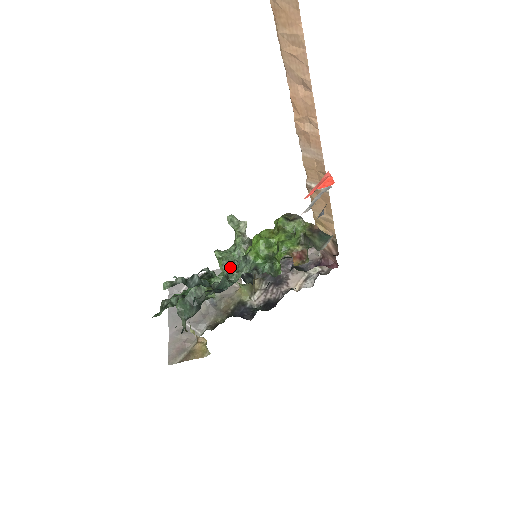
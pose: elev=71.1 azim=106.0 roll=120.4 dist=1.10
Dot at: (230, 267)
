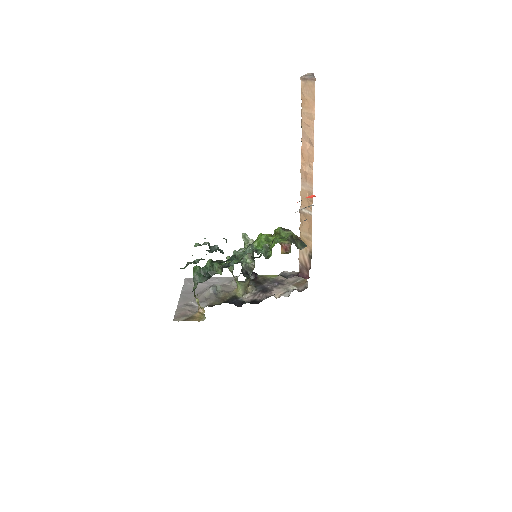
Dot at: (238, 254)
